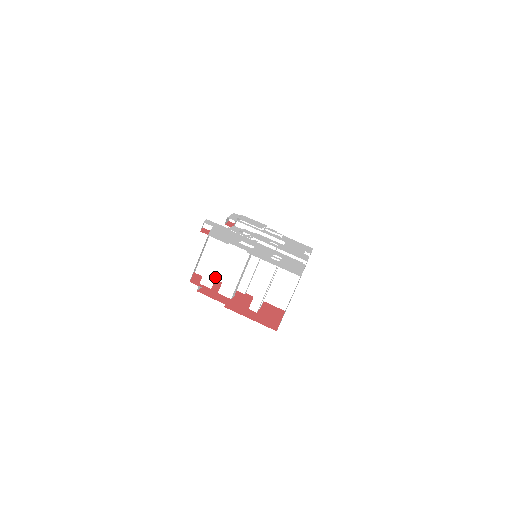
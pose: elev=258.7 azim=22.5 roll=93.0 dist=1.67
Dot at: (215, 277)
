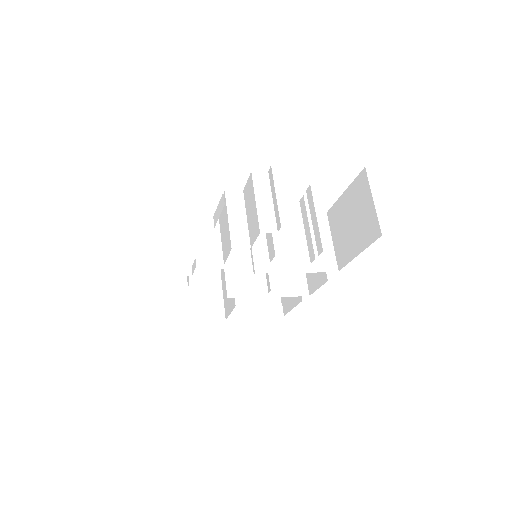
Dot at: (274, 216)
